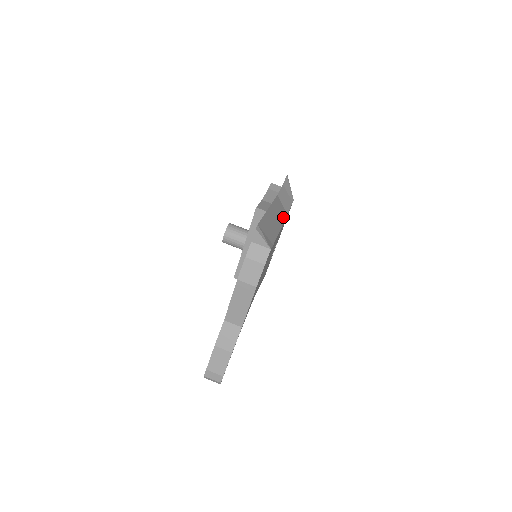
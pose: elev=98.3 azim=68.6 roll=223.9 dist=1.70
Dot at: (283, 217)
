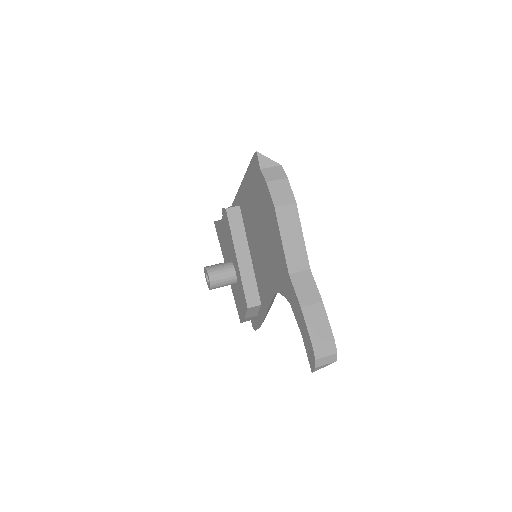
Dot at: occluded
